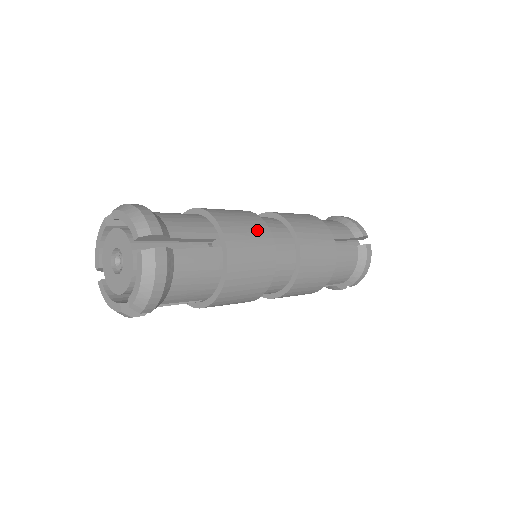
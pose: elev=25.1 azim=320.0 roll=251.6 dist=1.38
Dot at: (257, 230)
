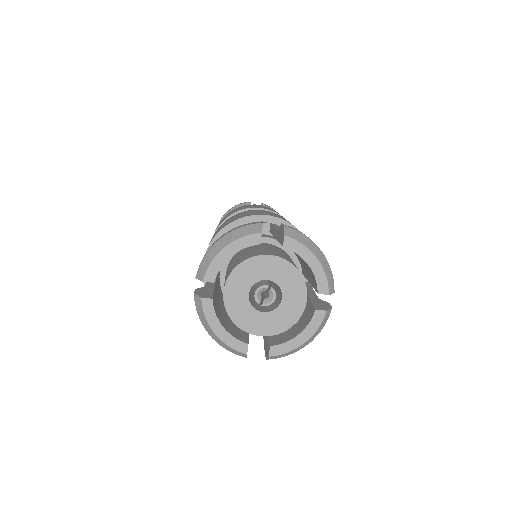
Dot at: occluded
